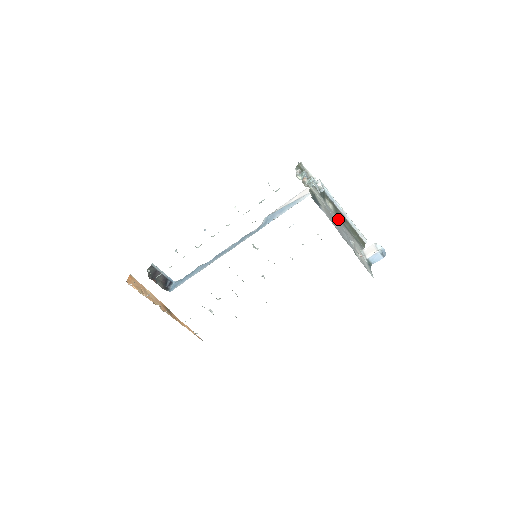
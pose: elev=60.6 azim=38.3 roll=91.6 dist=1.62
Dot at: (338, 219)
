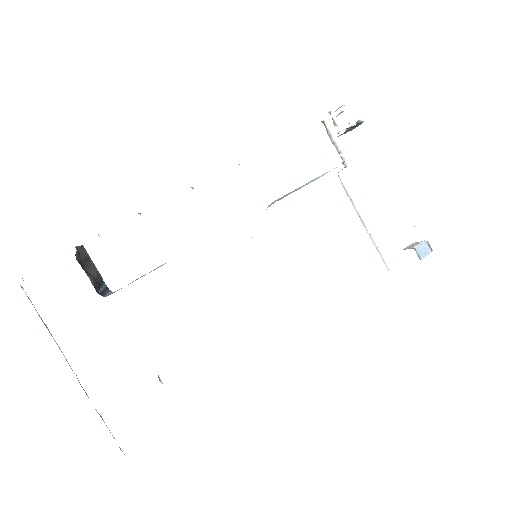
Dot at: occluded
